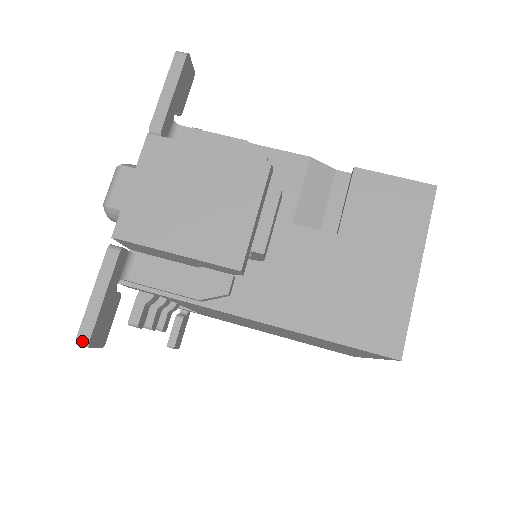
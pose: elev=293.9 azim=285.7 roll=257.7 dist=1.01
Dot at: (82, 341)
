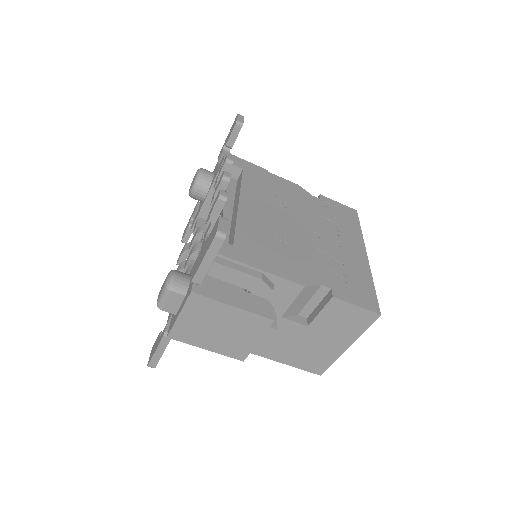
Dot at: (151, 367)
